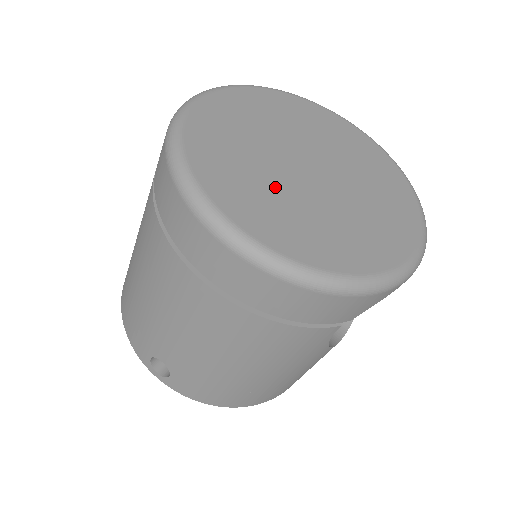
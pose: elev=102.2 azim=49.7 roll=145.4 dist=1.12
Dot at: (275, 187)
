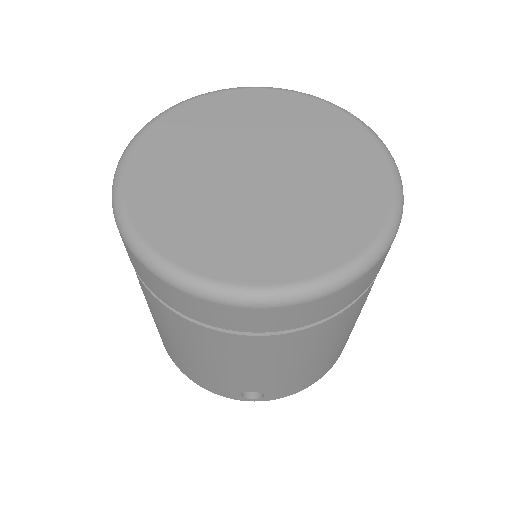
Dot at: (250, 219)
